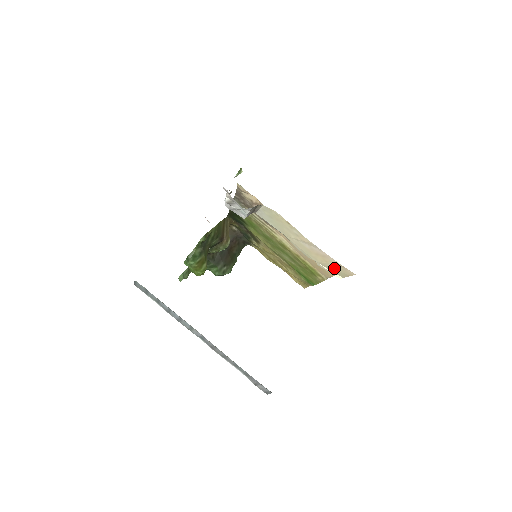
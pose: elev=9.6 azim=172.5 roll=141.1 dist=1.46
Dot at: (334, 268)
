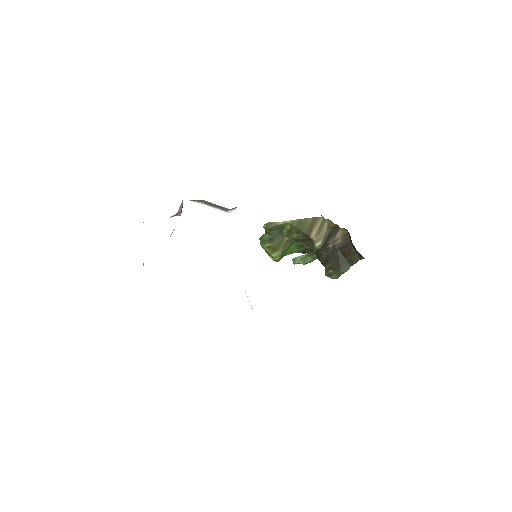
Dot at: occluded
